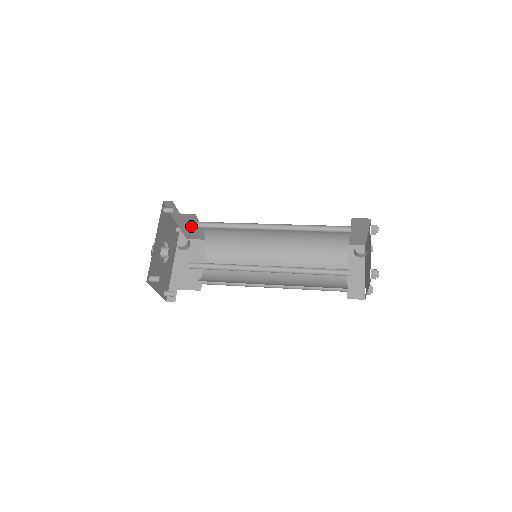
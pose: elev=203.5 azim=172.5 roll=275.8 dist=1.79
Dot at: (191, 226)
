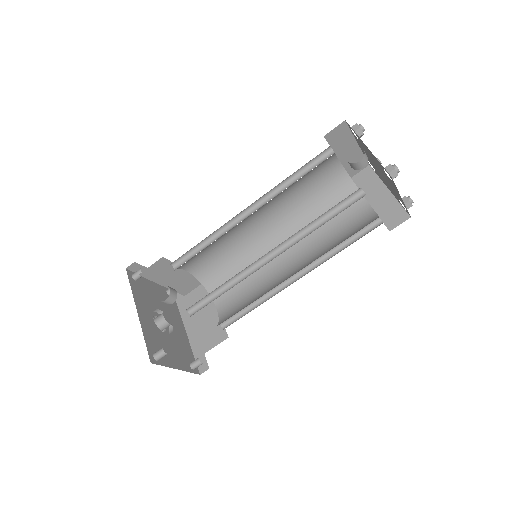
Dot at: (174, 276)
